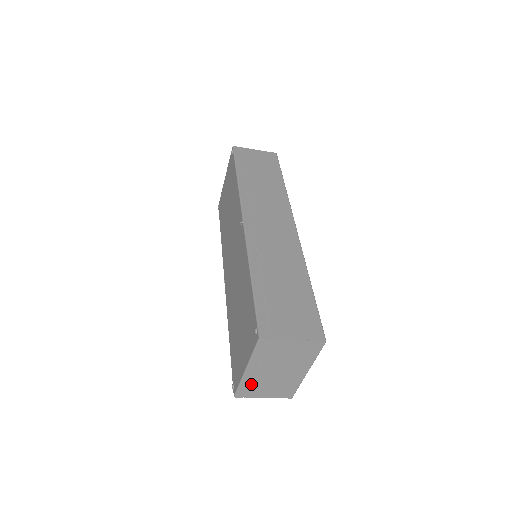
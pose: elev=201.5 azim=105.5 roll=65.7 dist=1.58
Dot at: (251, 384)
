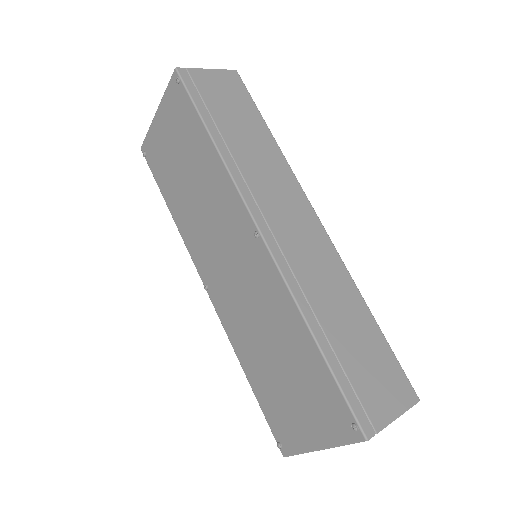
Dot at: occluded
